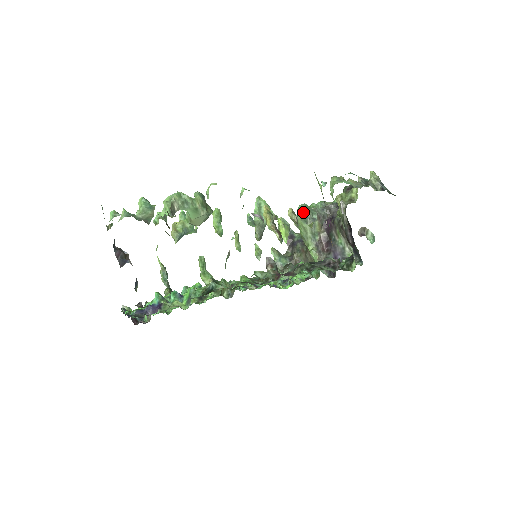
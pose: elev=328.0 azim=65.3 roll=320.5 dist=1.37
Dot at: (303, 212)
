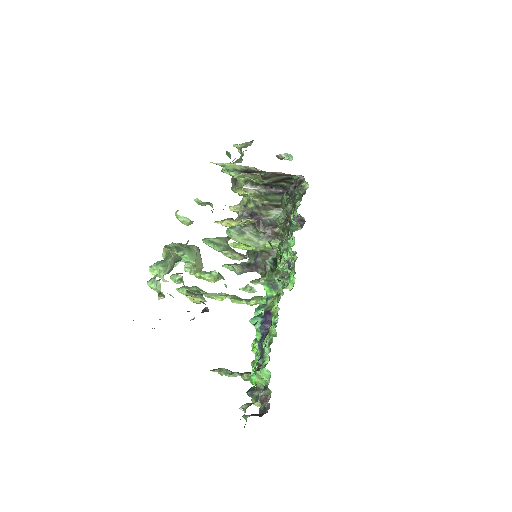
Dot at: (234, 230)
